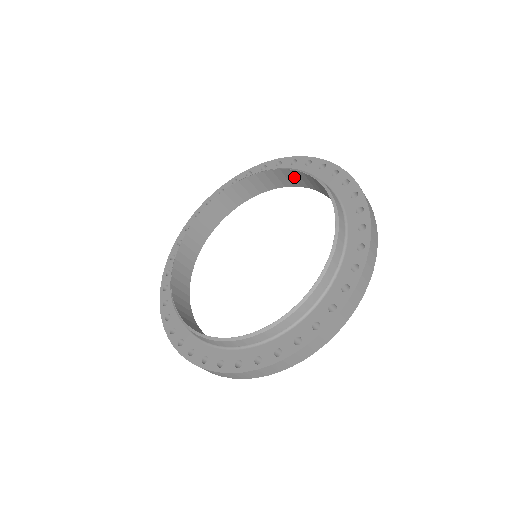
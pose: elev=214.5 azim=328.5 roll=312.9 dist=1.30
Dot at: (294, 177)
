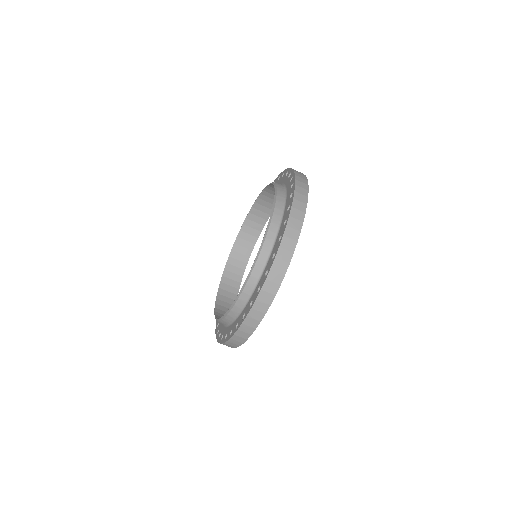
Dot at: occluded
